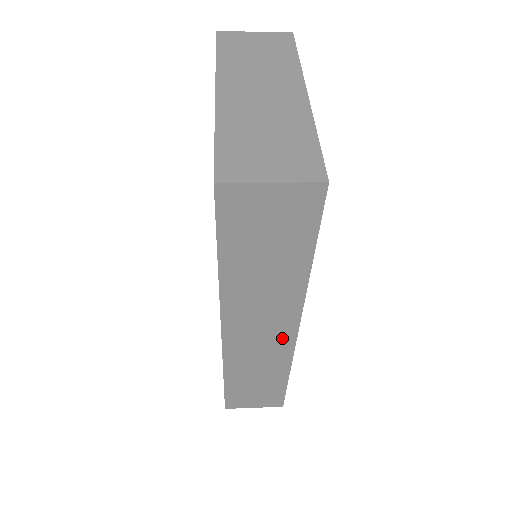
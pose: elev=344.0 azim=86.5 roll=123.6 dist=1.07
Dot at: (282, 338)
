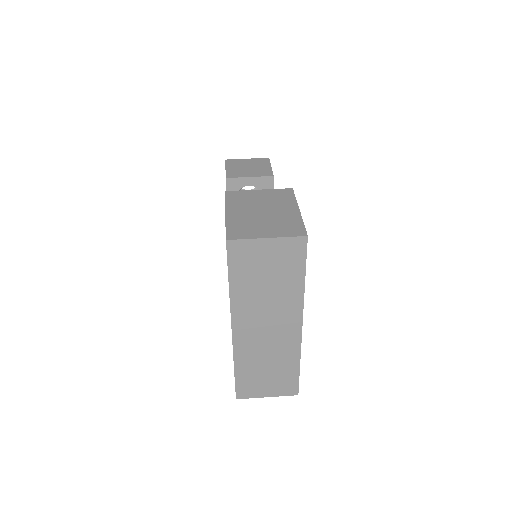
Dot at: occluded
